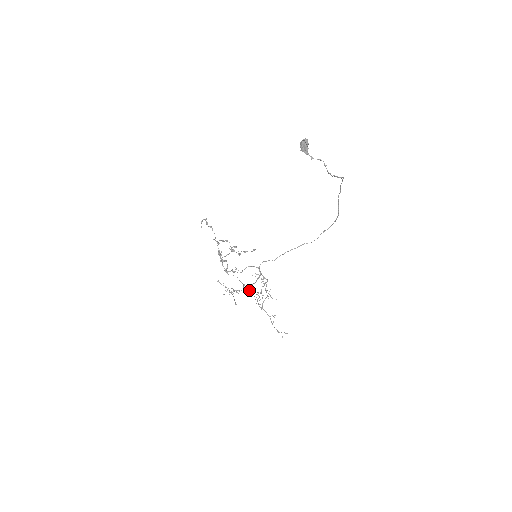
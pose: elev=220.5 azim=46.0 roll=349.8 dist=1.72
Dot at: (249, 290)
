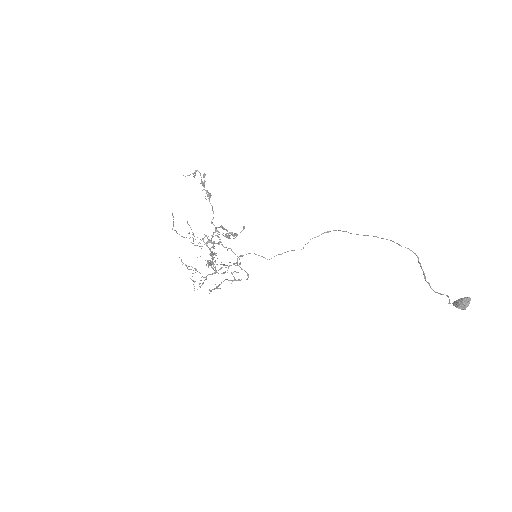
Dot at: occluded
